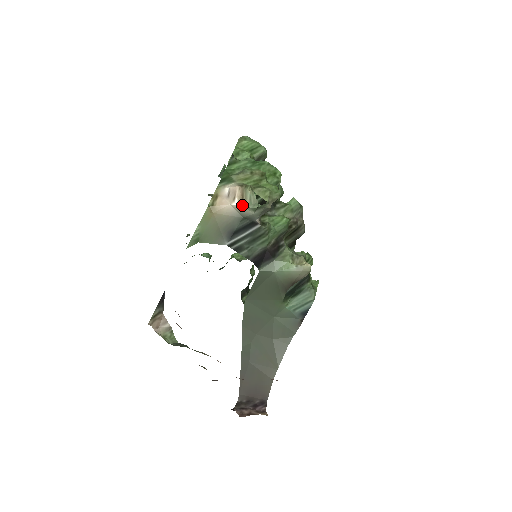
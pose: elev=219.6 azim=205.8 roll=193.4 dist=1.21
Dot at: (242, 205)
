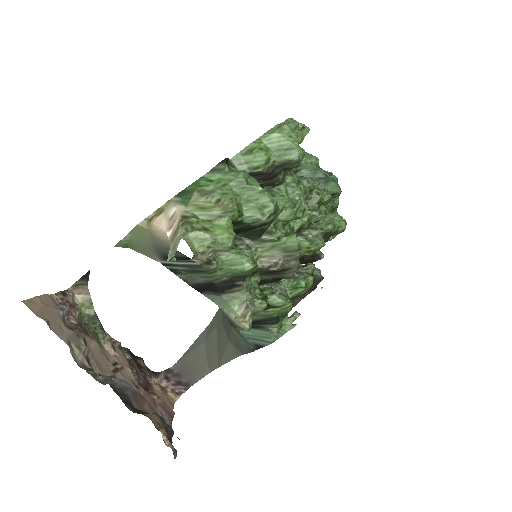
Dot at: (170, 242)
